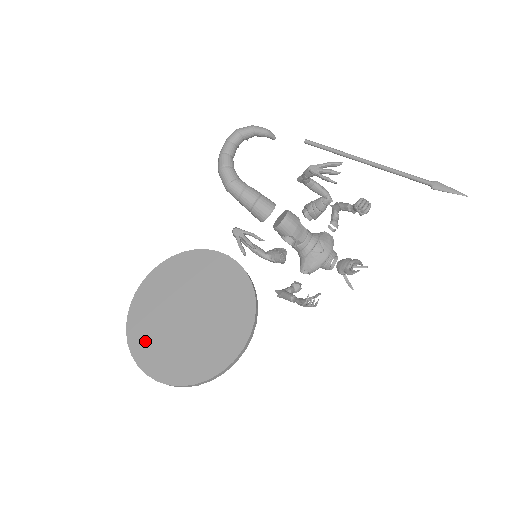
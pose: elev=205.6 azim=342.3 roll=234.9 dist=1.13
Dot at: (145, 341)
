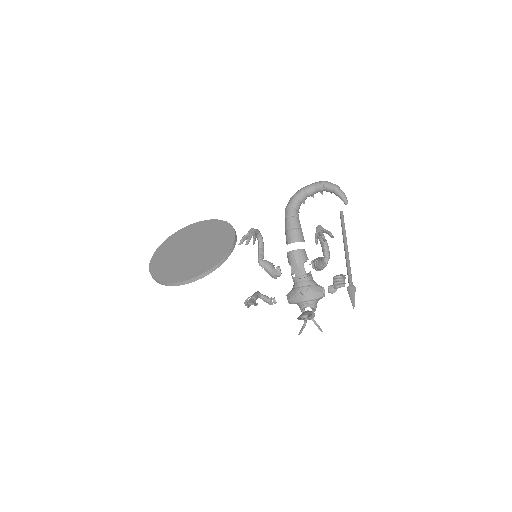
Dot at: (168, 246)
